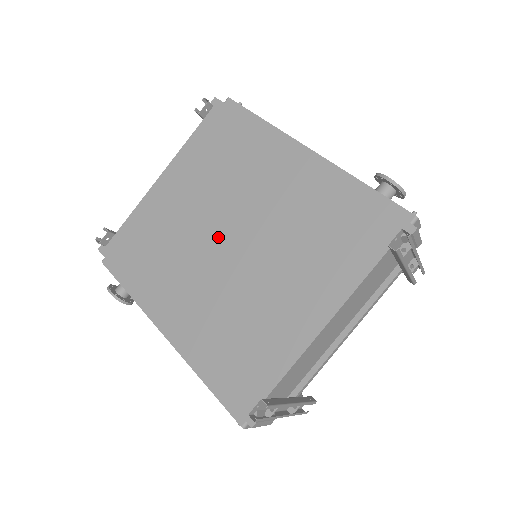
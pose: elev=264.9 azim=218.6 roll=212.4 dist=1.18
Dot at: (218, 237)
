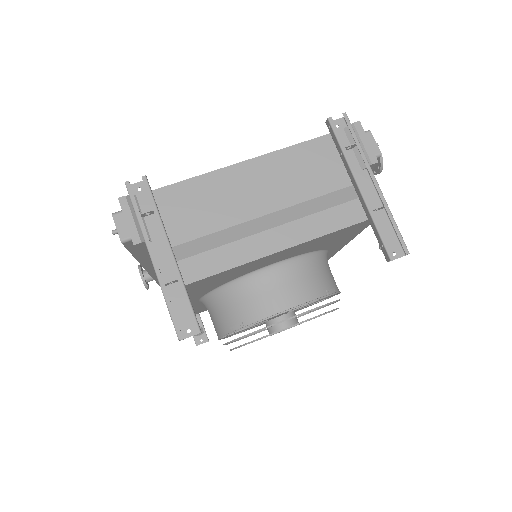
Dot at: occluded
